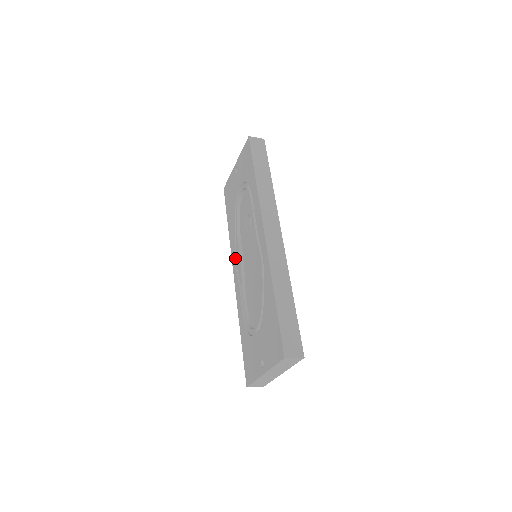
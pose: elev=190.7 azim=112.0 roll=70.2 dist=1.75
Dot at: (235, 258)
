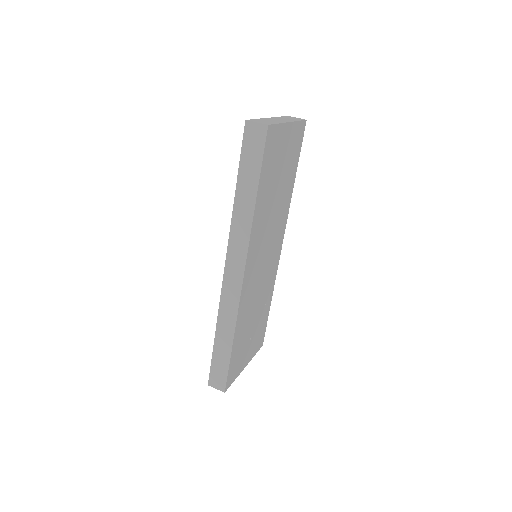
Dot at: occluded
